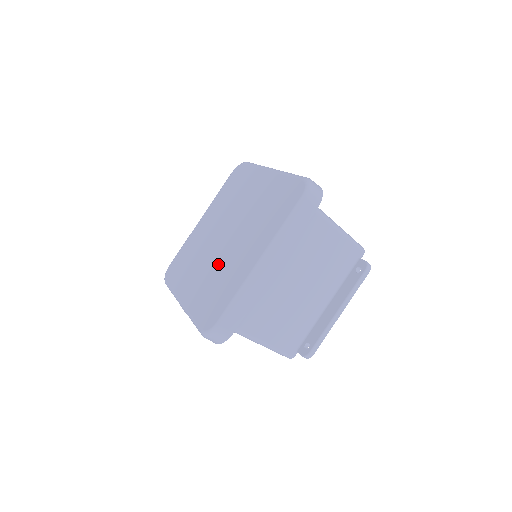
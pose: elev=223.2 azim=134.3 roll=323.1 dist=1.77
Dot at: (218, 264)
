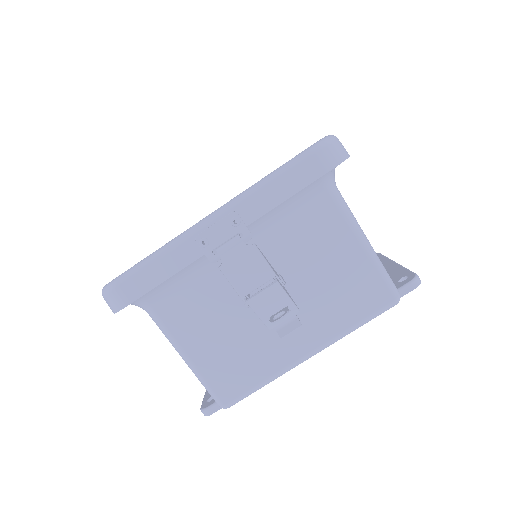
Dot at: occluded
